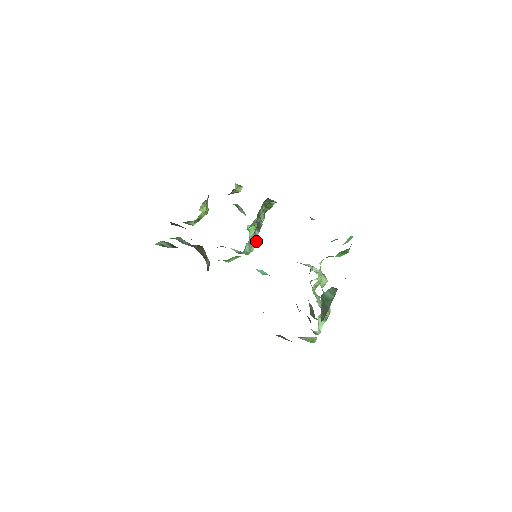
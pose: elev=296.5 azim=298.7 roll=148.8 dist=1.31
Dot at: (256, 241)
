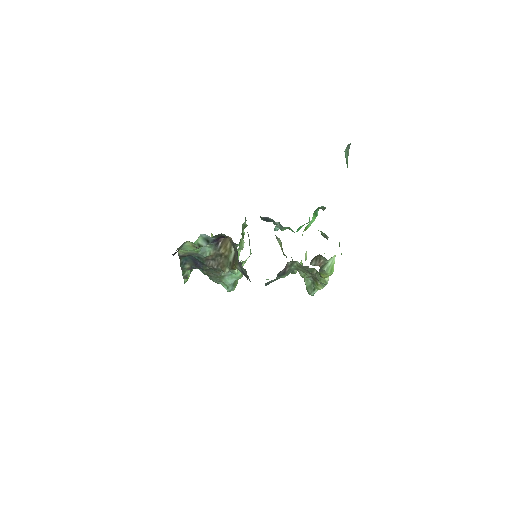
Dot at: (250, 249)
